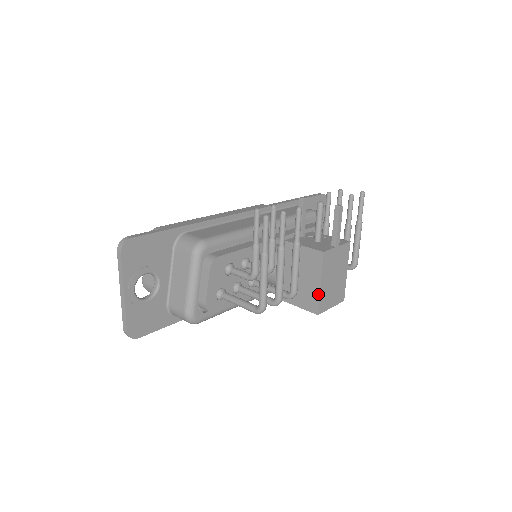
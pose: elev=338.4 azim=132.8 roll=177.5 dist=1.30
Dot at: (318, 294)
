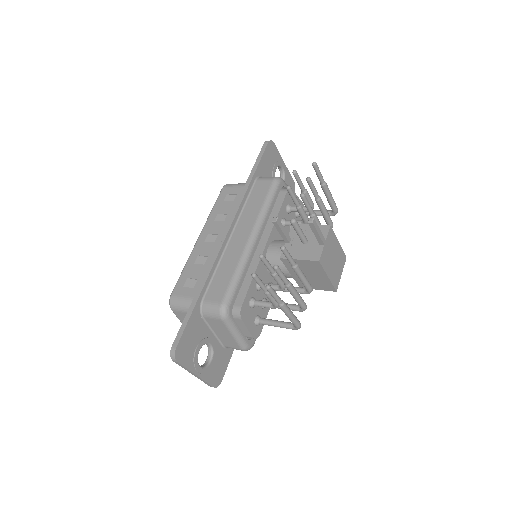
Dot at: (329, 282)
